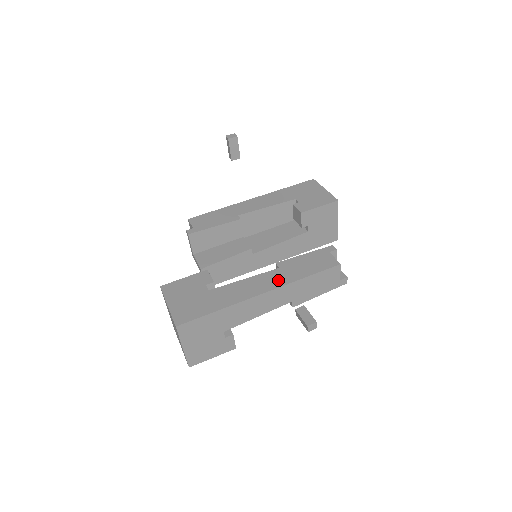
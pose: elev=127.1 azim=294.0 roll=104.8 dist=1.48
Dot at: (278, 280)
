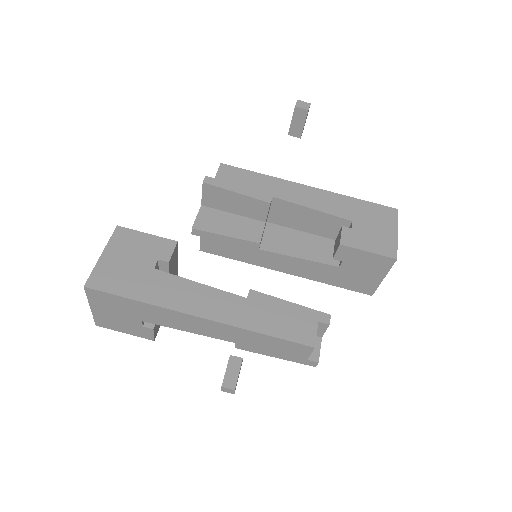
Dot at: (231, 313)
